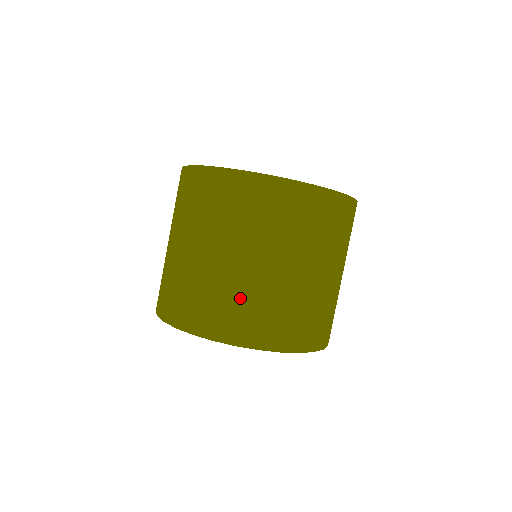
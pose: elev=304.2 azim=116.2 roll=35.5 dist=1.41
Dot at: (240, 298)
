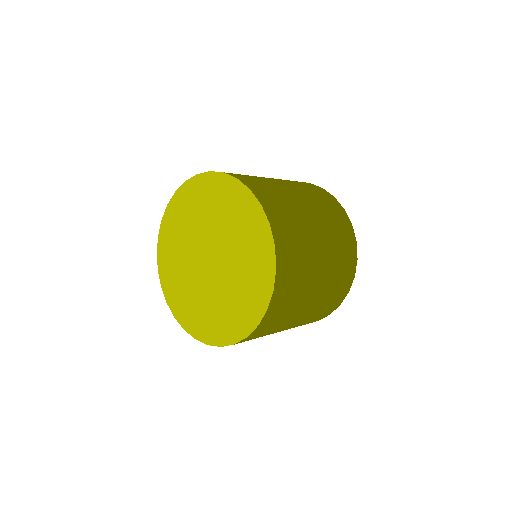
Dot at: (263, 181)
